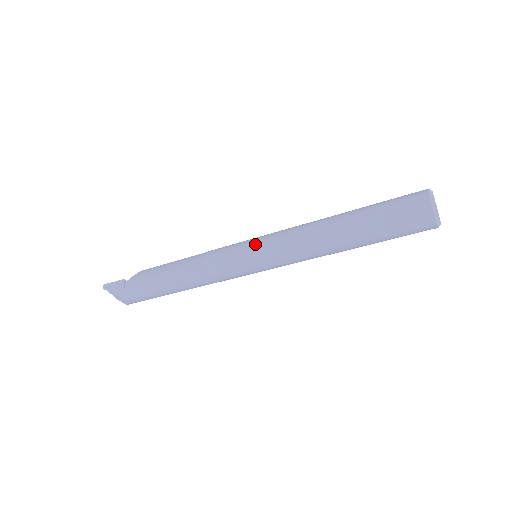
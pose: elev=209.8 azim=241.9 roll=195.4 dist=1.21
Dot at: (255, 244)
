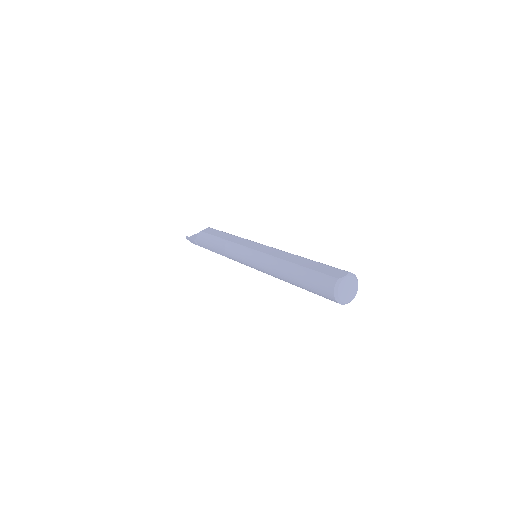
Dot at: (249, 264)
